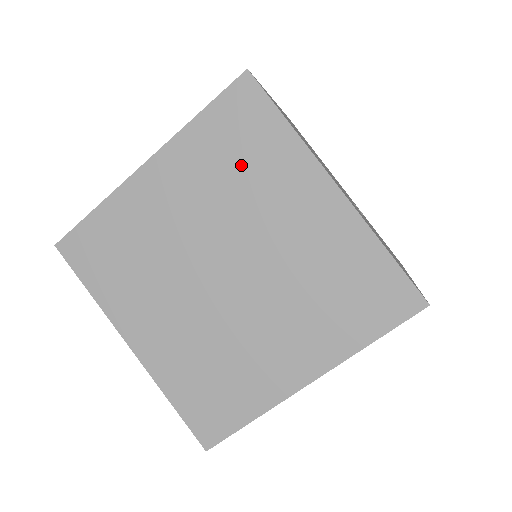
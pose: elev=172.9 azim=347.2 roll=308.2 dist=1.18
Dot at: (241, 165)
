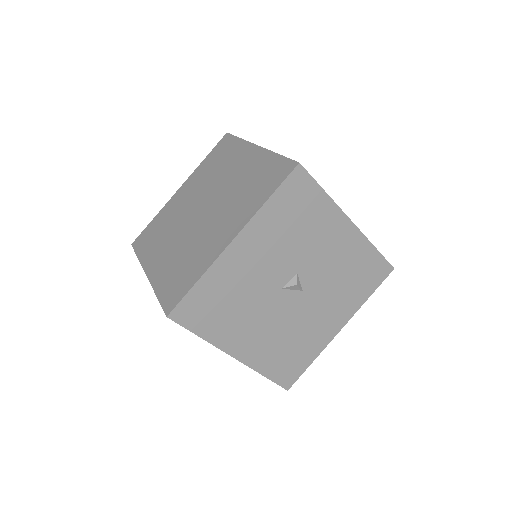
Dot at: (218, 164)
